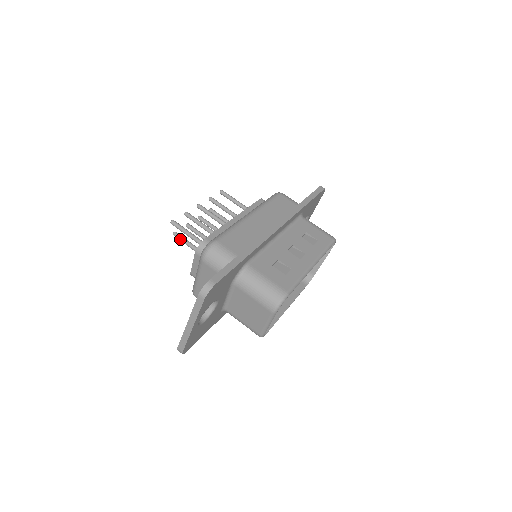
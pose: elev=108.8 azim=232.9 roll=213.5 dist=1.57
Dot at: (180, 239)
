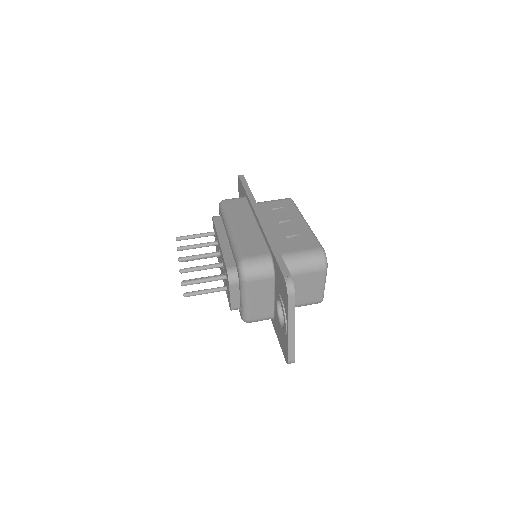
Dot at: (194, 295)
